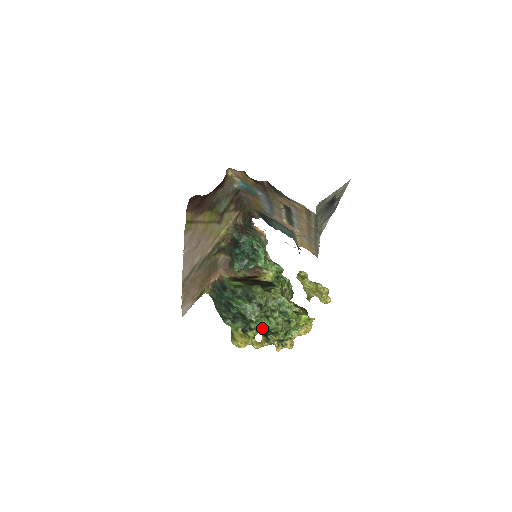
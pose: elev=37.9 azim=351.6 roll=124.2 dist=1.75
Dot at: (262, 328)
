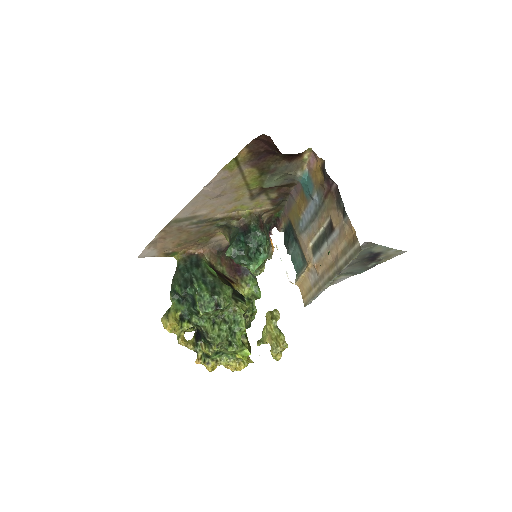
Dot at: (200, 329)
